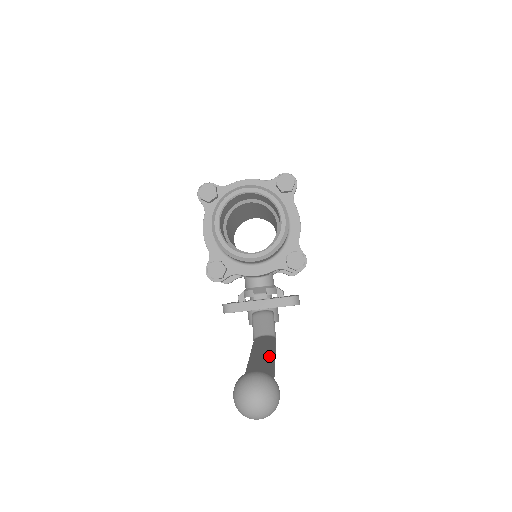
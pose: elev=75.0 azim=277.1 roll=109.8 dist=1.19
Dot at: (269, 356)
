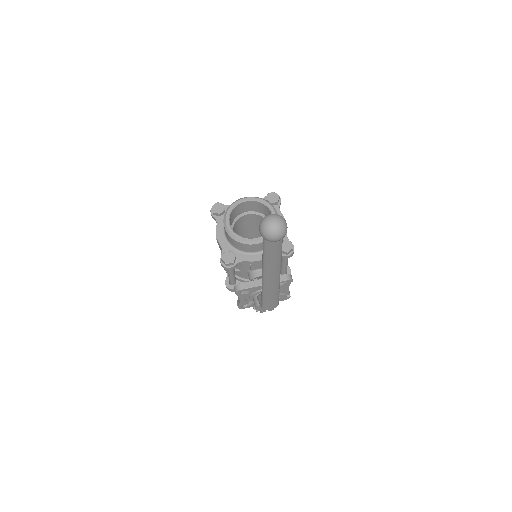
Dot at: occluded
